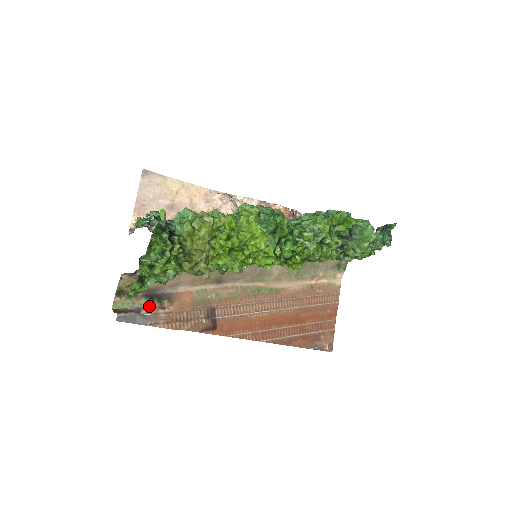
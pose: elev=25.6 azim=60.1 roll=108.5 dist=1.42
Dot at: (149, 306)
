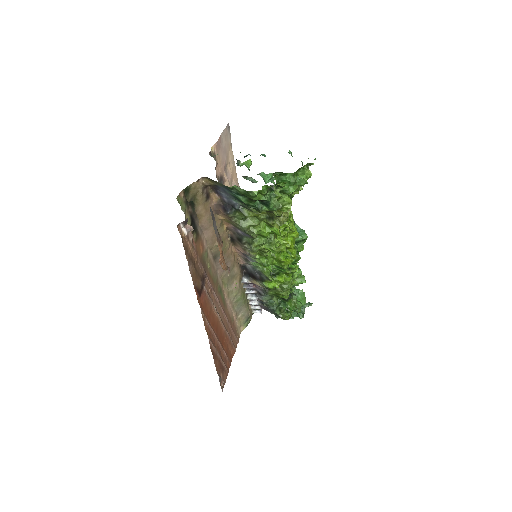
Dot at: occluded
